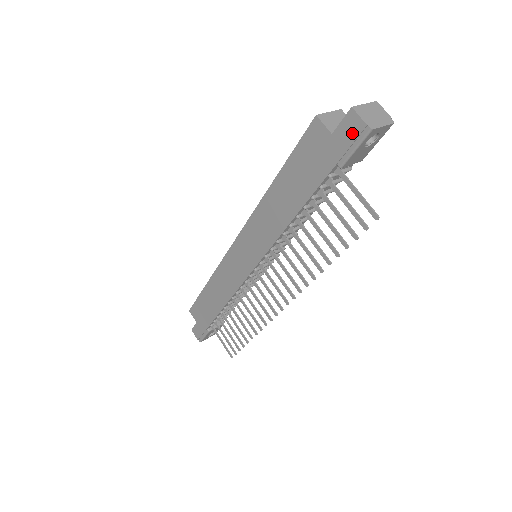
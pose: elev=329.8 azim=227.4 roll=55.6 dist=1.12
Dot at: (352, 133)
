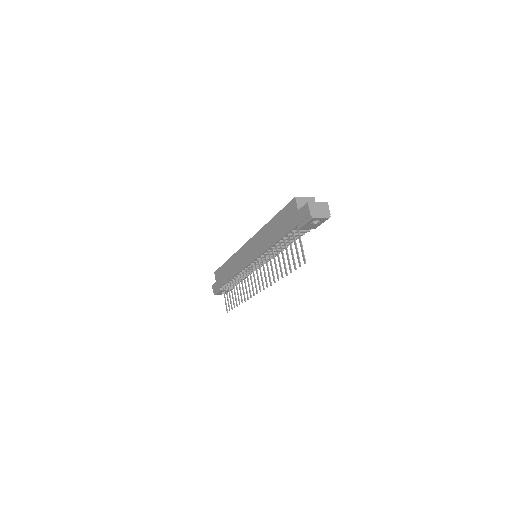
Dot at: (305, 215)
